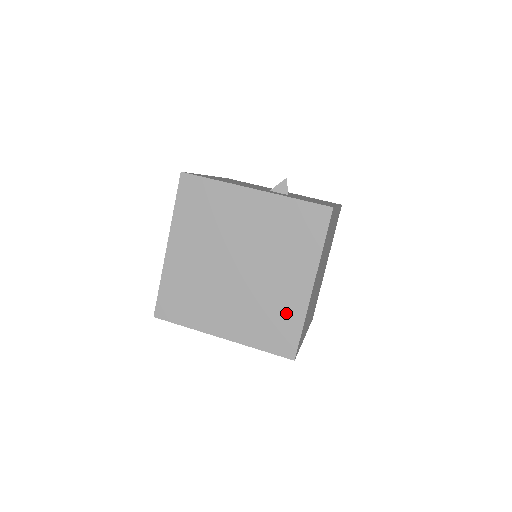
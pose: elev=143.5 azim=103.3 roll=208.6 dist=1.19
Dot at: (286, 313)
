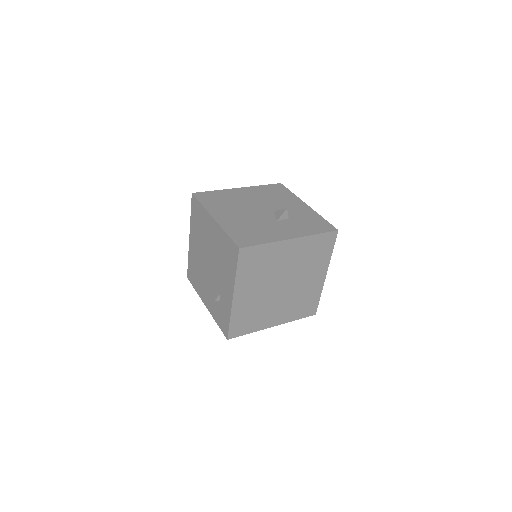
Dot at: (311, 295)
